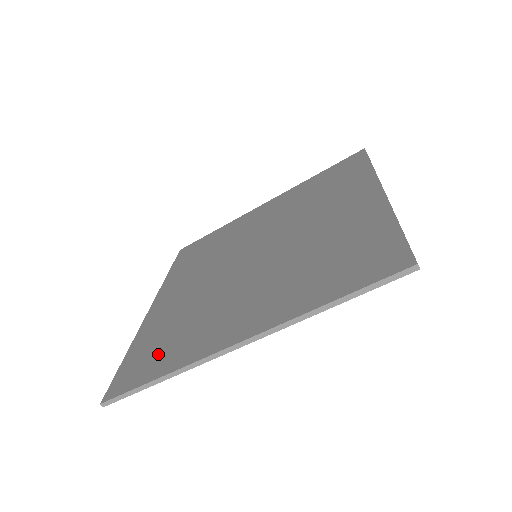
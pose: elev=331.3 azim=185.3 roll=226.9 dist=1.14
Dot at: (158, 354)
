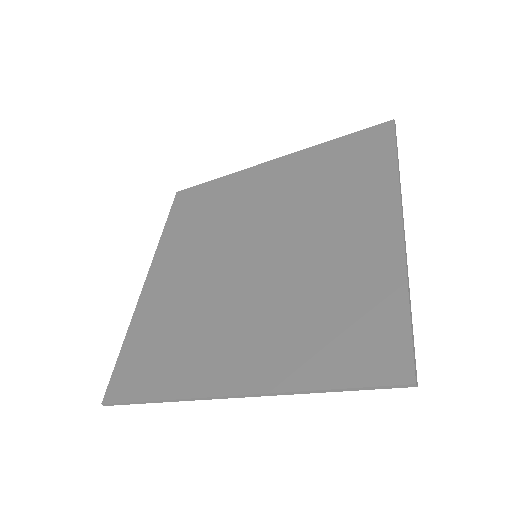
Dot at: (154, 363)
